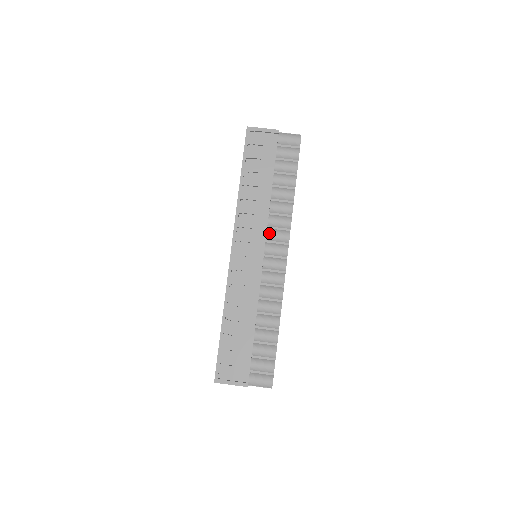
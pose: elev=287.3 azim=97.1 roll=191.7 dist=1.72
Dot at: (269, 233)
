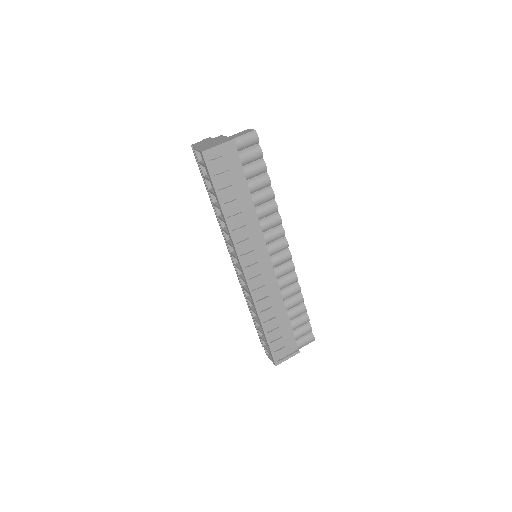
Dot at: (267, 239)
